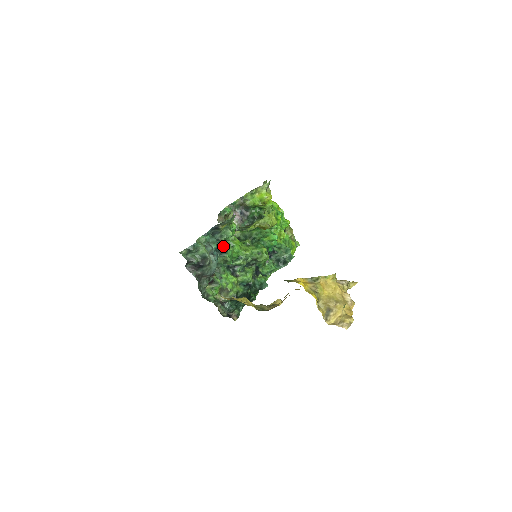
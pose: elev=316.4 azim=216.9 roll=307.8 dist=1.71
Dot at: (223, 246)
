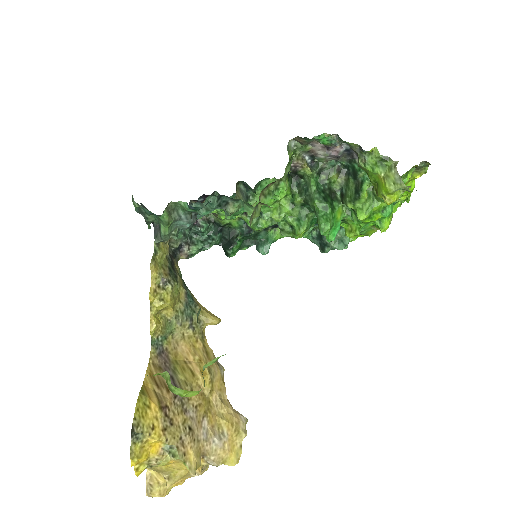
Dot at: (226, 213)
